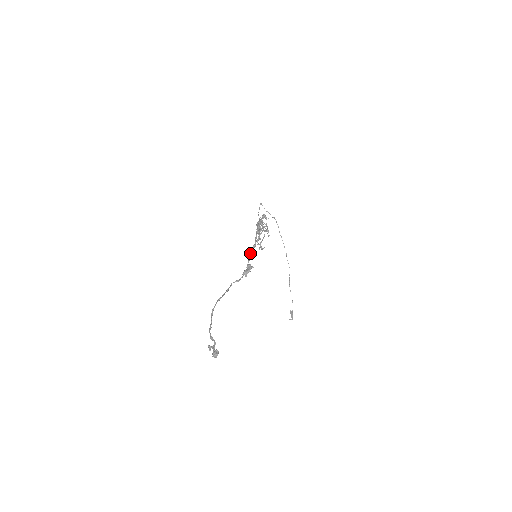
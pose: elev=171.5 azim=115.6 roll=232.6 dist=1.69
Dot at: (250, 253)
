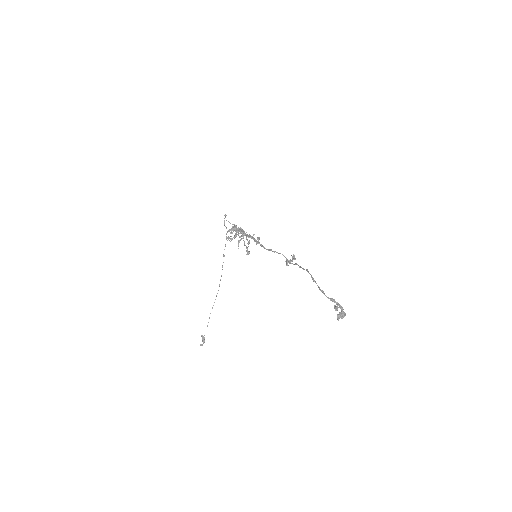
Dot at: occluded
